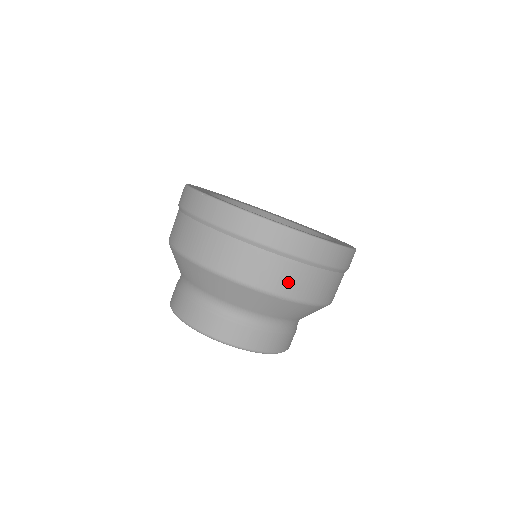
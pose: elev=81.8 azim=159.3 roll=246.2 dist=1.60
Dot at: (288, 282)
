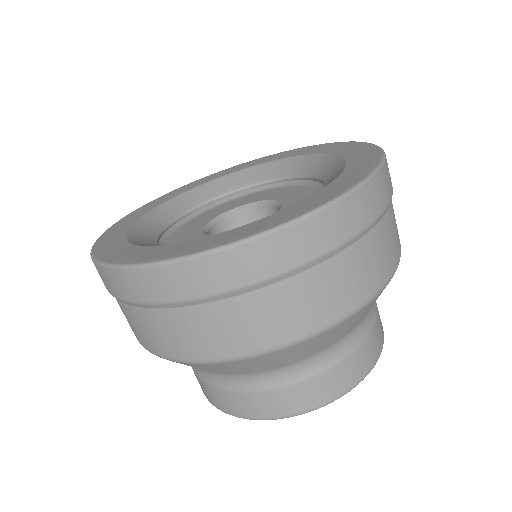
Dot at: (387, 254)
